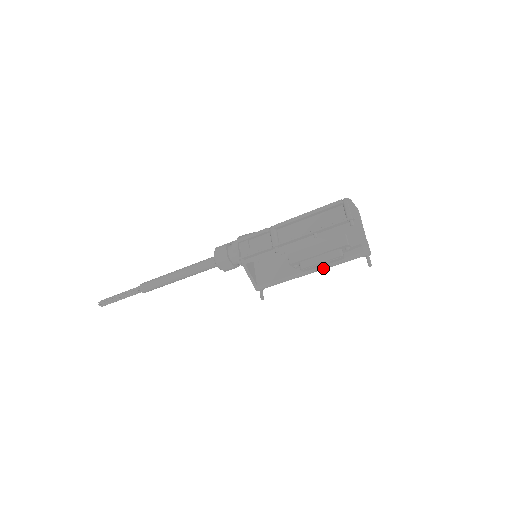
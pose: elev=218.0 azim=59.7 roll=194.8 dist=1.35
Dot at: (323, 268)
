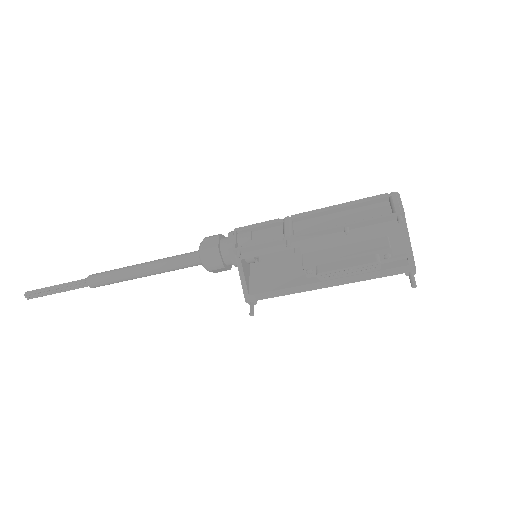
Dot at: (347, 281)
